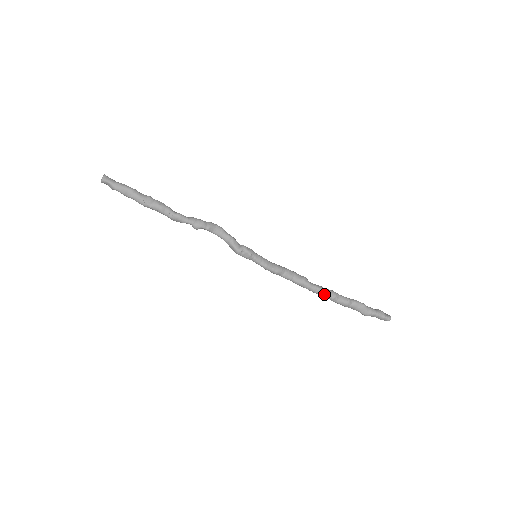
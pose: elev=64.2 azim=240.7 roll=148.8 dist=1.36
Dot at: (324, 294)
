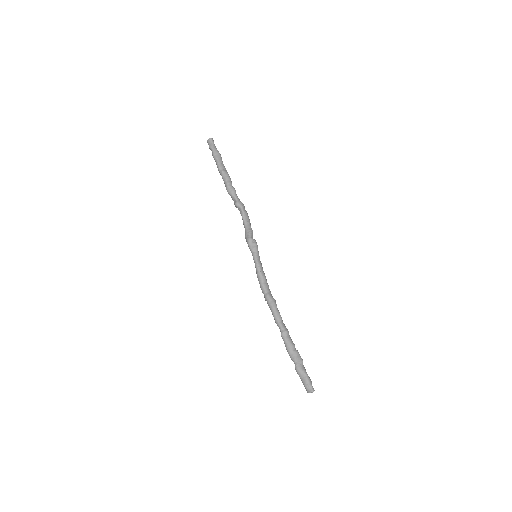
Dot at: (280, 323)
